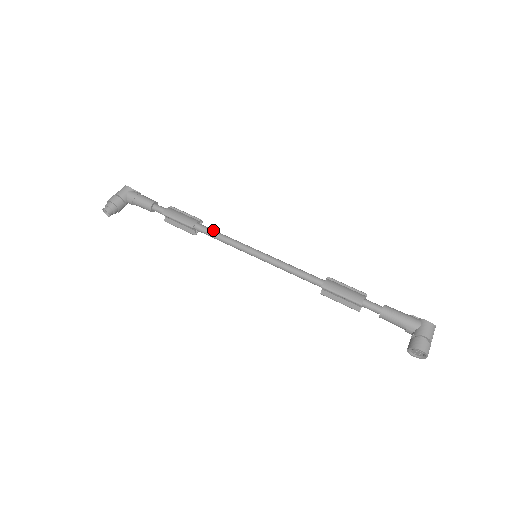
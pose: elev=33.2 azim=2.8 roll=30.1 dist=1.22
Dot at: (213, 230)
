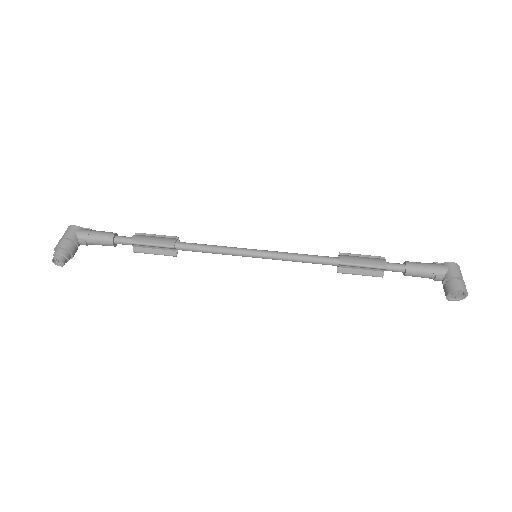
Dot at: occluded
